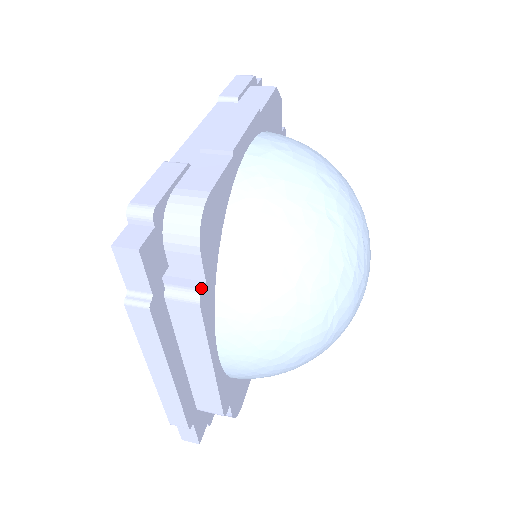
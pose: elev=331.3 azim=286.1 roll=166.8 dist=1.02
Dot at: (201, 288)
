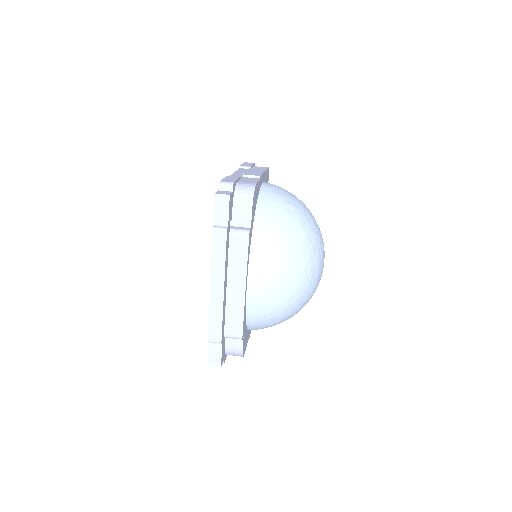
Dot at: (249, 229)
